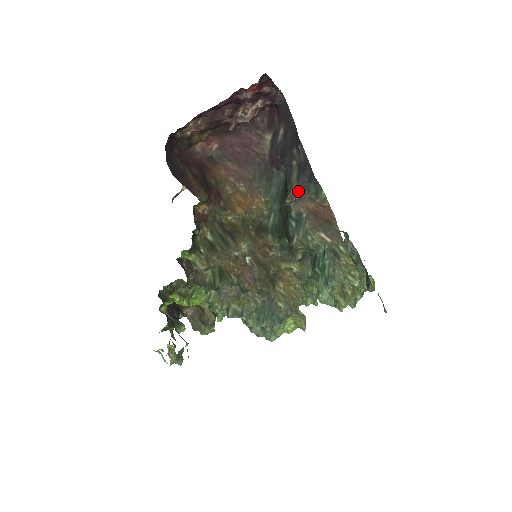
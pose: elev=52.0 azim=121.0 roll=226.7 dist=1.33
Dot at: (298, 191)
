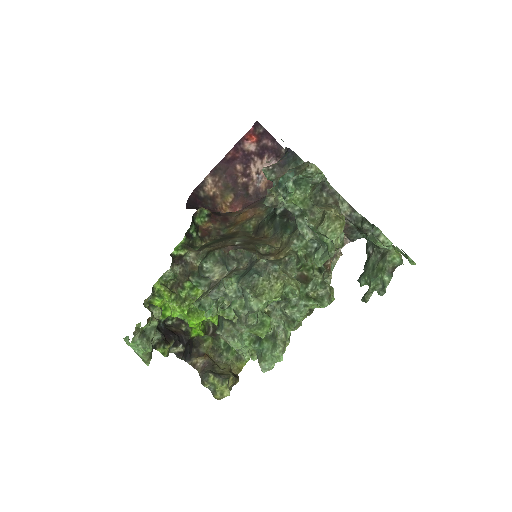
Dot at: (276, 164)
